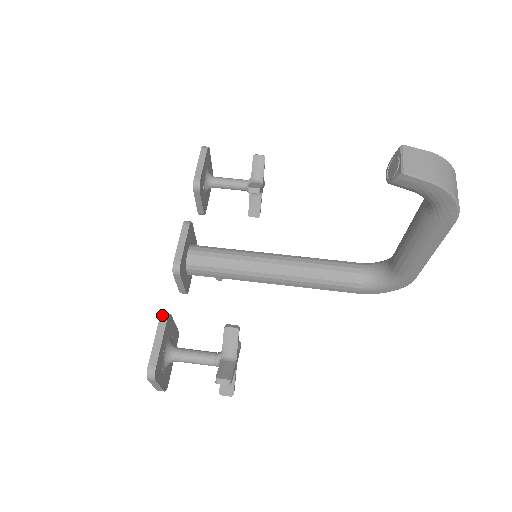
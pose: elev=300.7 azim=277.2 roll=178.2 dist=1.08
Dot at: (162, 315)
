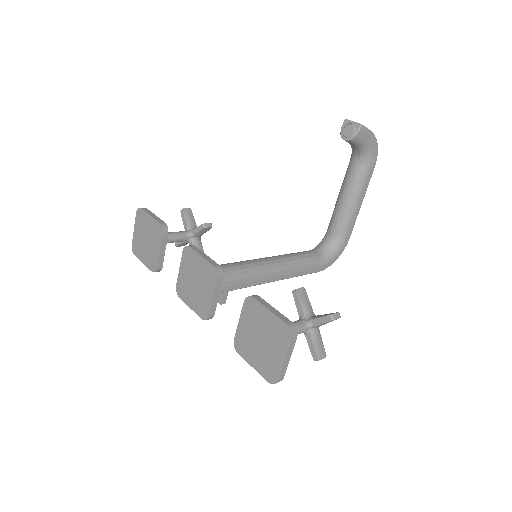
Dot at: (250, 296)
